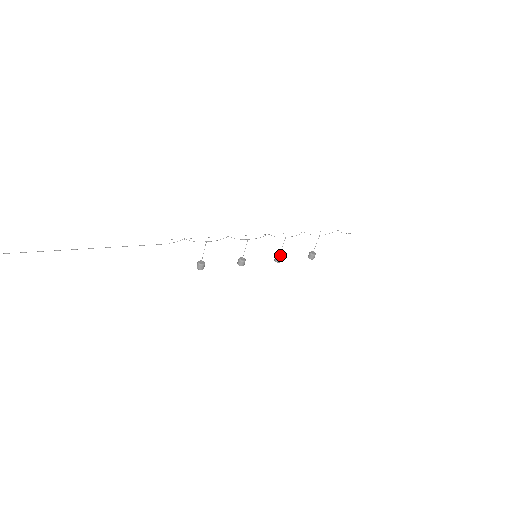
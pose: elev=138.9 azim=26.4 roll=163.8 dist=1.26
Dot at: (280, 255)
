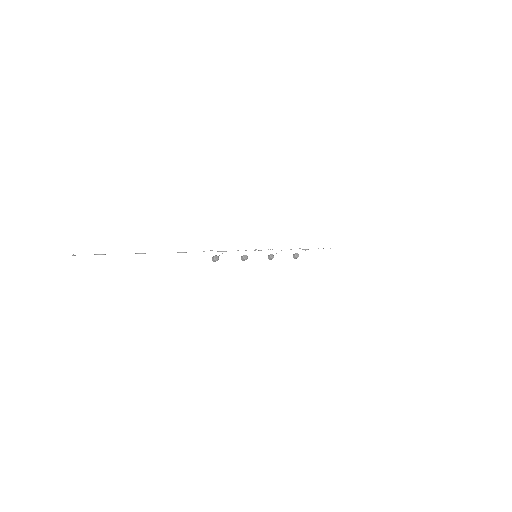
Dot at: (273, 255)
